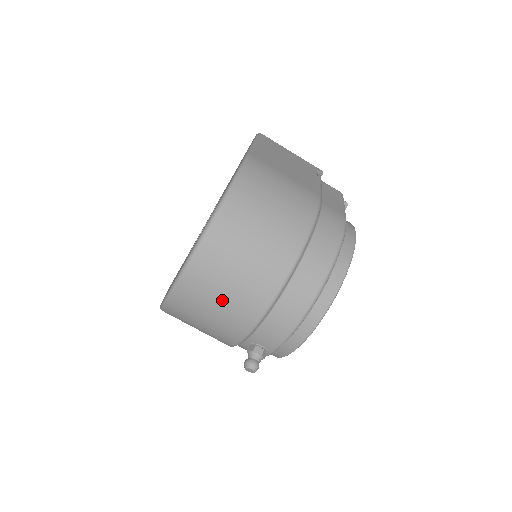
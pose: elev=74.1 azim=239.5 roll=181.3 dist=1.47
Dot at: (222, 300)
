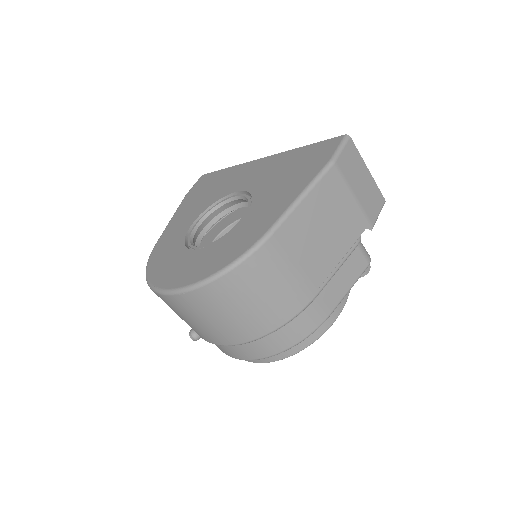
Dot at: (180, 317)
